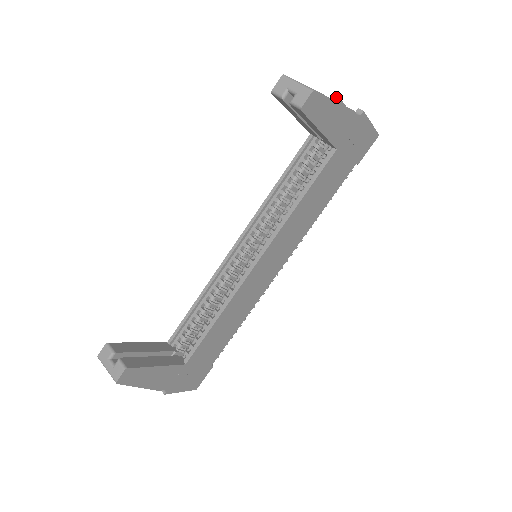
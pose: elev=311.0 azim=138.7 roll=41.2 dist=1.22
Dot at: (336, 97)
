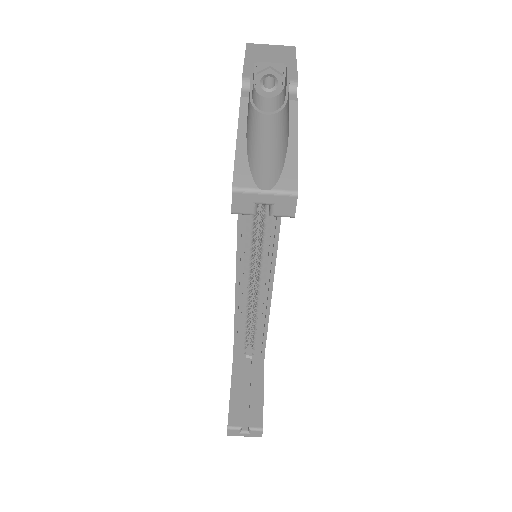
Dot at: (243, 77)
